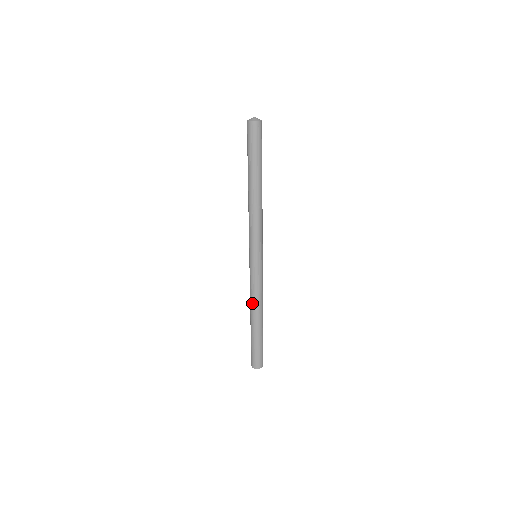
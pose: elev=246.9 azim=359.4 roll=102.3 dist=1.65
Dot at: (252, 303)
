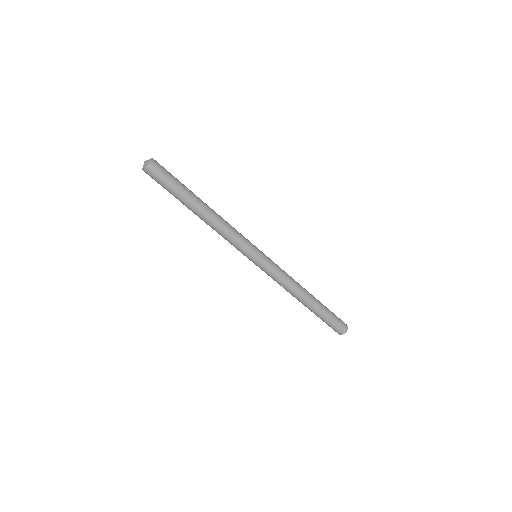
Dot at: (292, 290)
